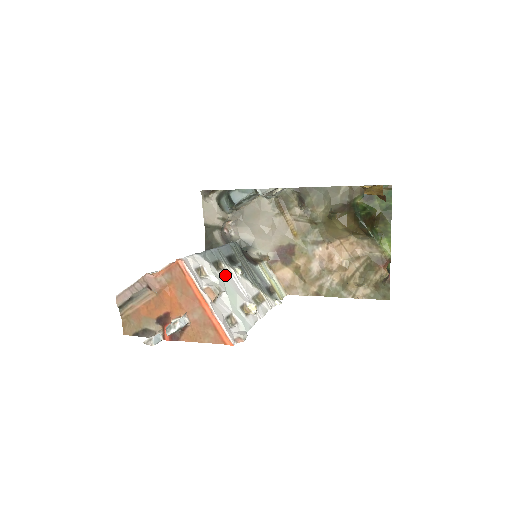
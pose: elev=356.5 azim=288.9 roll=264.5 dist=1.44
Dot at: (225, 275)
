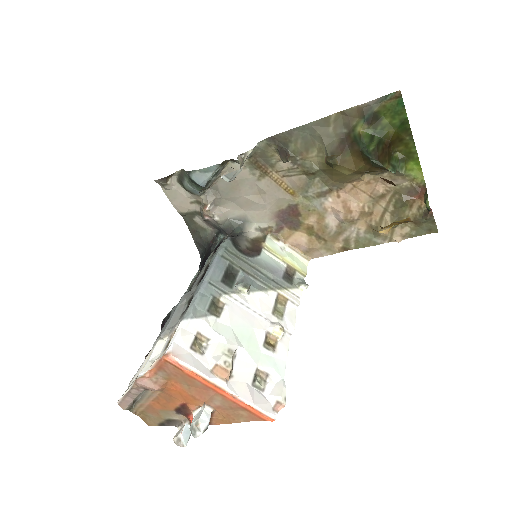
Dot at: (229, 314)
